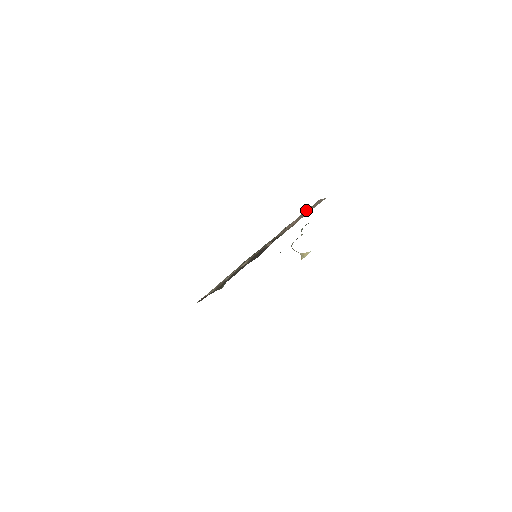
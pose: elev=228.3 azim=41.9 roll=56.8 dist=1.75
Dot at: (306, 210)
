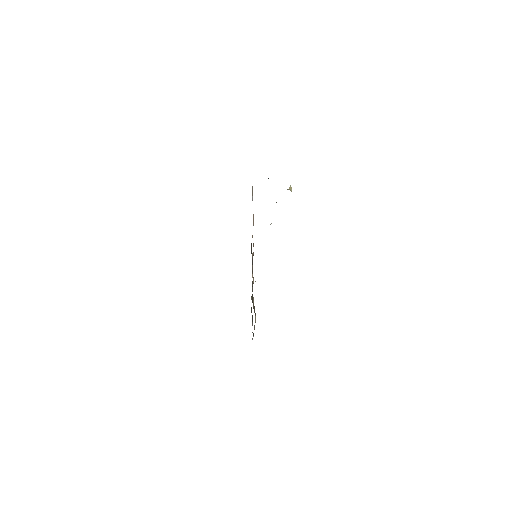
Dot at: occluded
